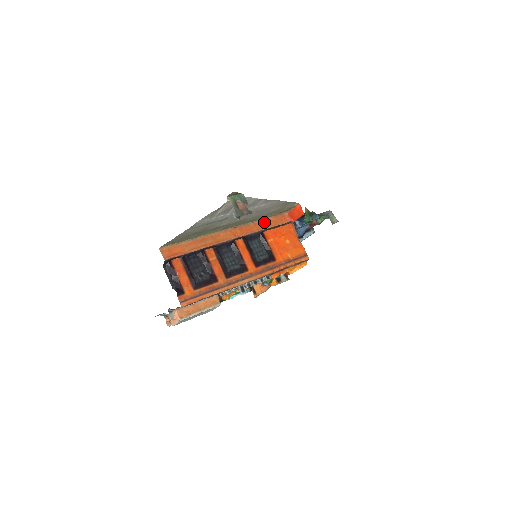
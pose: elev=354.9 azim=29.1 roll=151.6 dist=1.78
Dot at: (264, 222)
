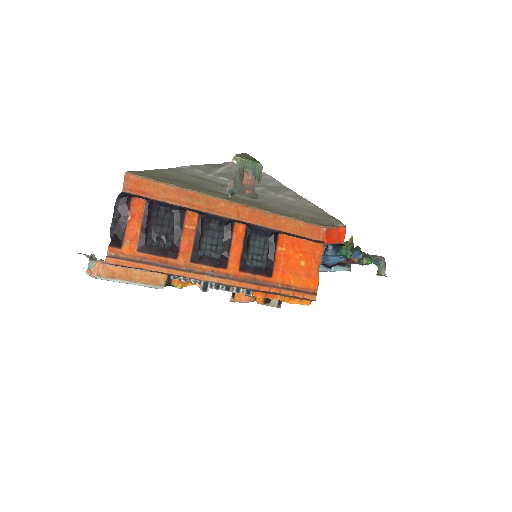
Dot at: (288, 222)
